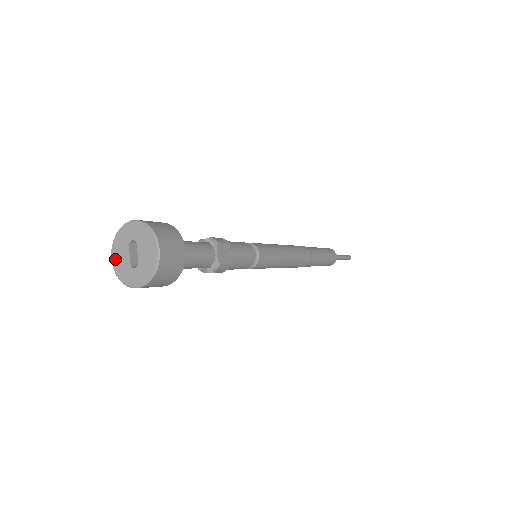
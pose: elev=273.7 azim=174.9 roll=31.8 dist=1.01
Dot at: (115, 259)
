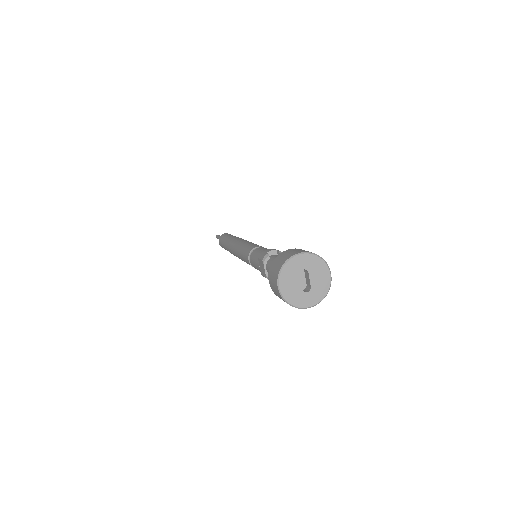
Dot at: (284, 288)
